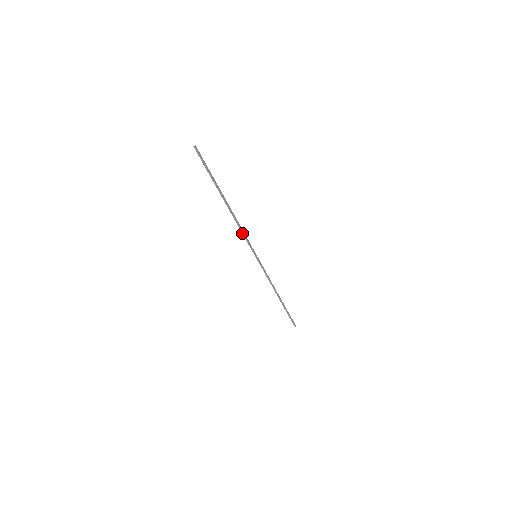
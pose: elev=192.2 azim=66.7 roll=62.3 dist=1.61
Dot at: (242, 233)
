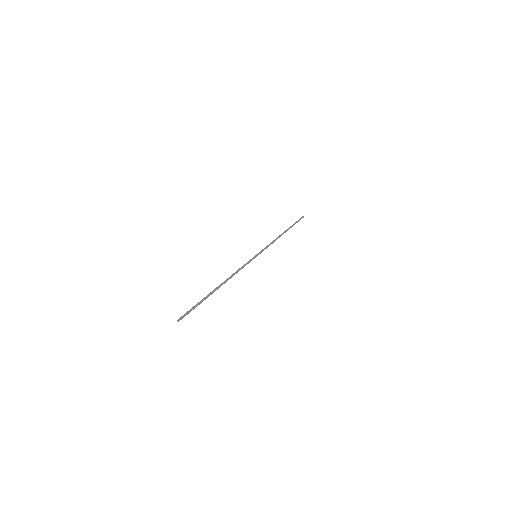
Dot at: (239, 270)
